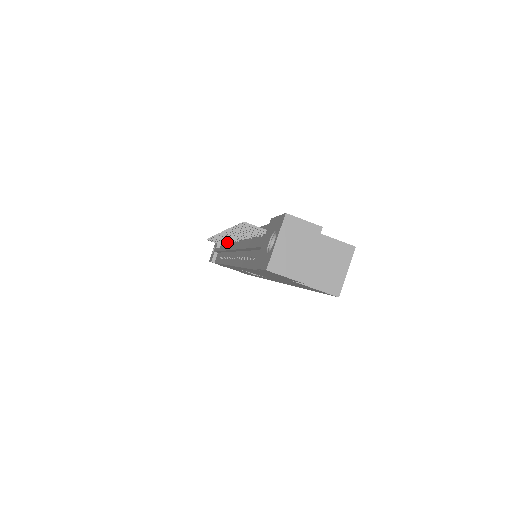
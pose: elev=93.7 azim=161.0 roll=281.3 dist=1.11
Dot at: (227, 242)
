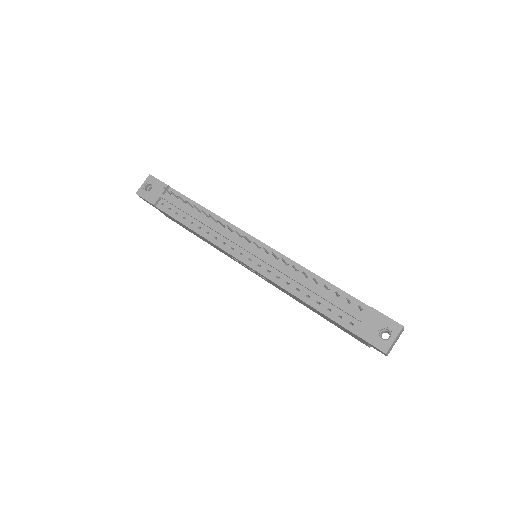
Dot at: (215, 221)
